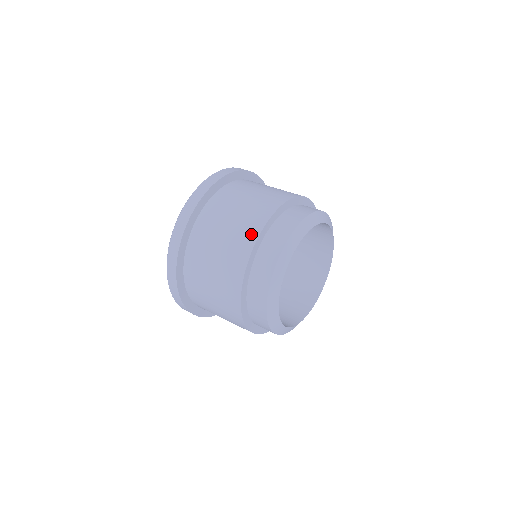
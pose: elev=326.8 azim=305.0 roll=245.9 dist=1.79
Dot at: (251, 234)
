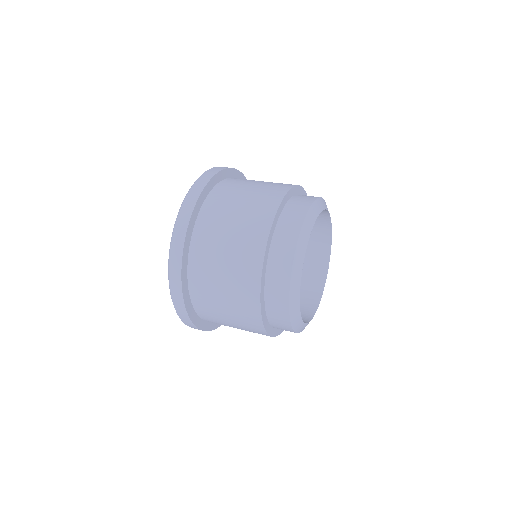
Dot at: (283, 187)
